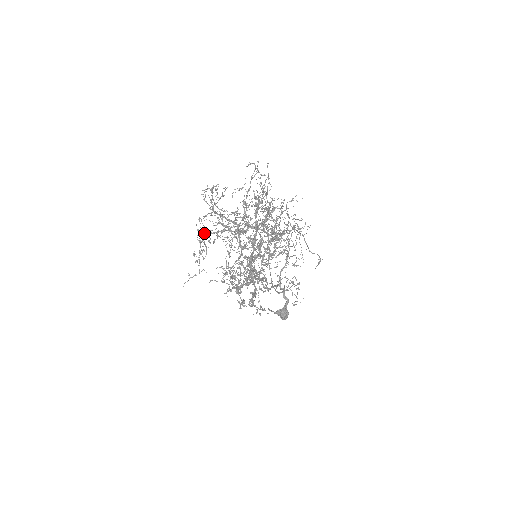
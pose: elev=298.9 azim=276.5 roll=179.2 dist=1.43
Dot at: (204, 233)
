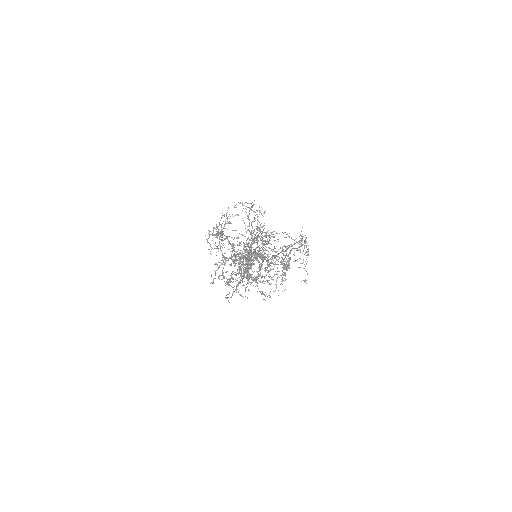
Dot at: (221, 227)
